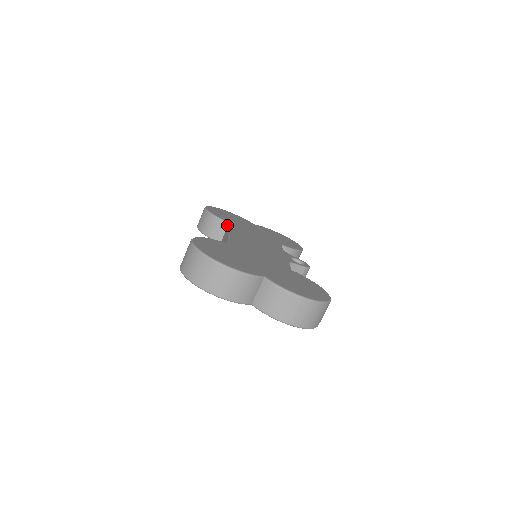
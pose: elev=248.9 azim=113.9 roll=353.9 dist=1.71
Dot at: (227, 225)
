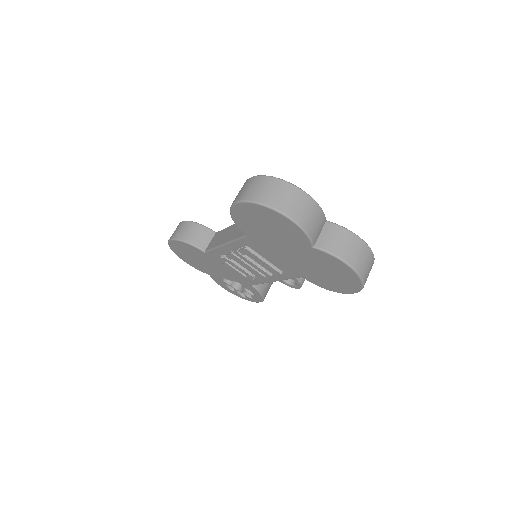
Dot at: (214, 234)
